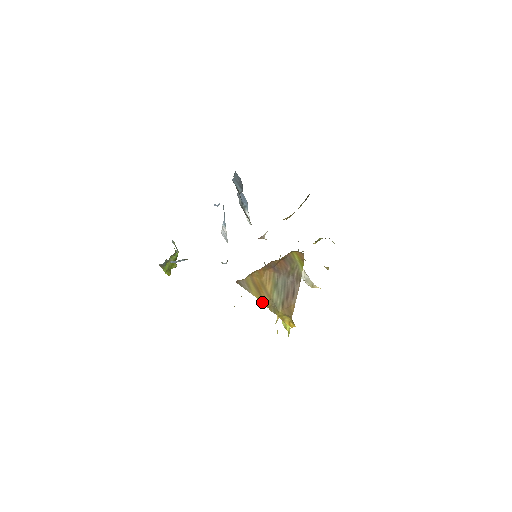
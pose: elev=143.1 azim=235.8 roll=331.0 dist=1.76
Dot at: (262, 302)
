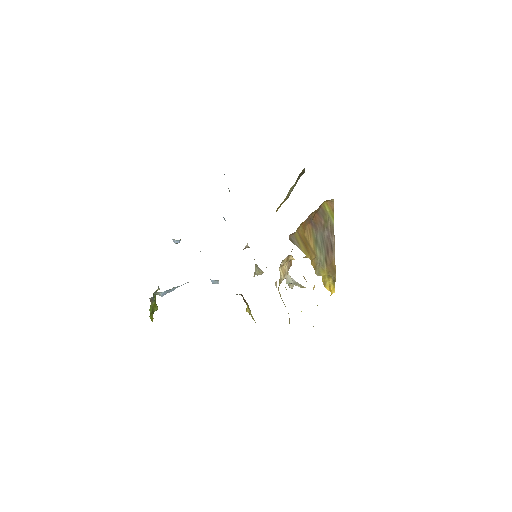
Dot at: occluded
